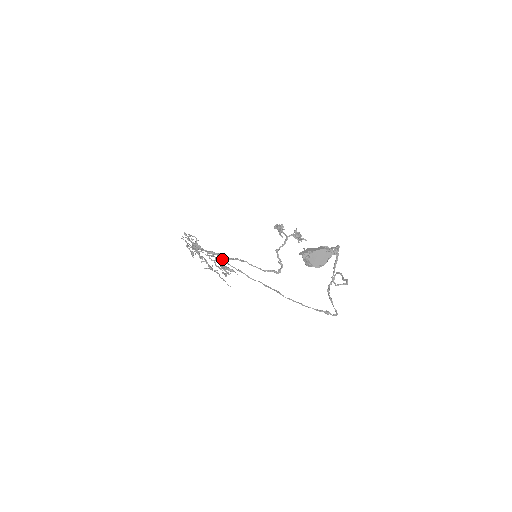
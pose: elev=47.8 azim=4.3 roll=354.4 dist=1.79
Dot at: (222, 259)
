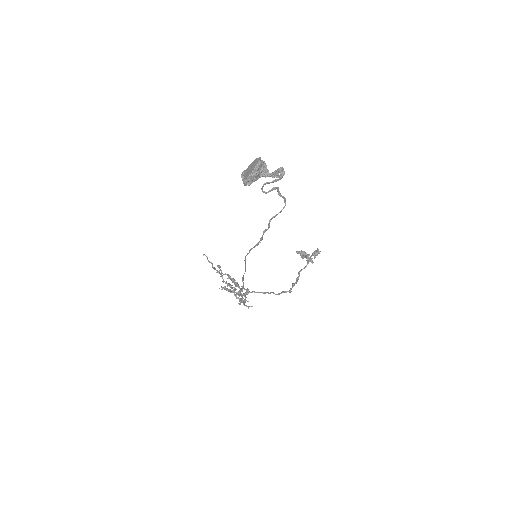
Dot at: (245, 289)
